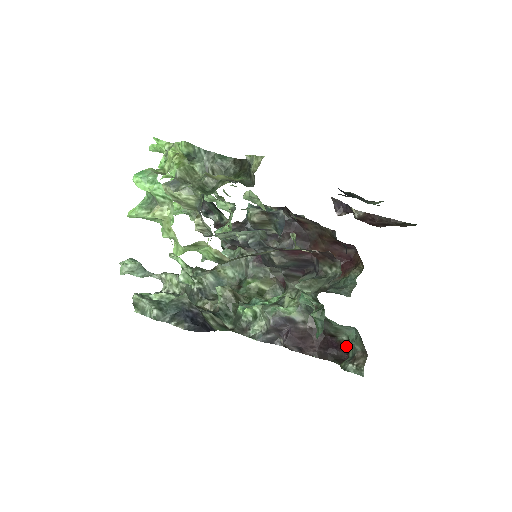
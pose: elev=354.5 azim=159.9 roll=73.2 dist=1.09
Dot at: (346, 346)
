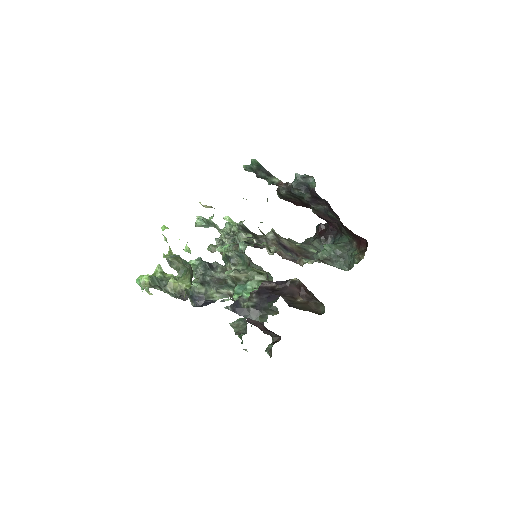
Dot at: occluded
